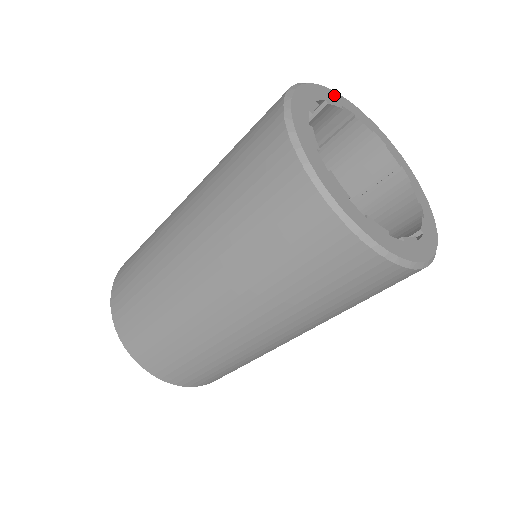
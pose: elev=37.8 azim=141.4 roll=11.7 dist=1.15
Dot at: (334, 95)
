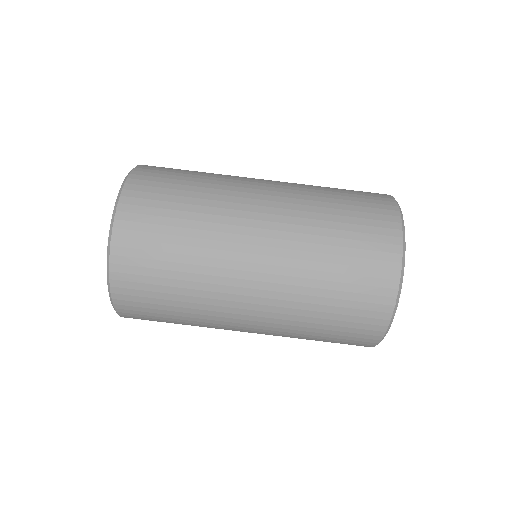
Dot at: occluded
